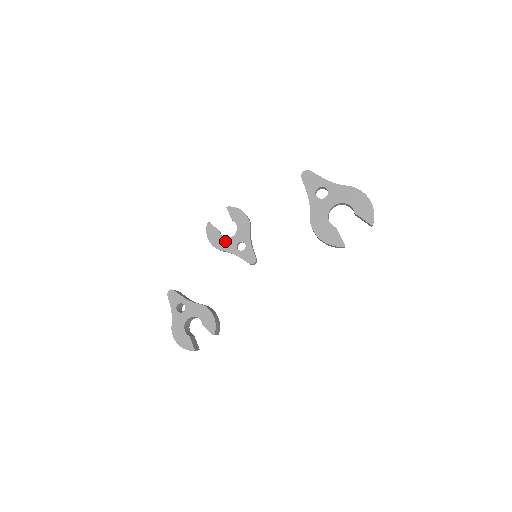
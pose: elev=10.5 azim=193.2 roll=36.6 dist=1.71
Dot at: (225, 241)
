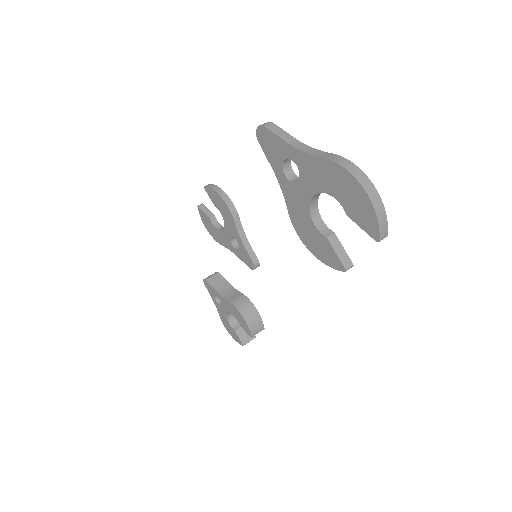
Dot at: (219, 234)
